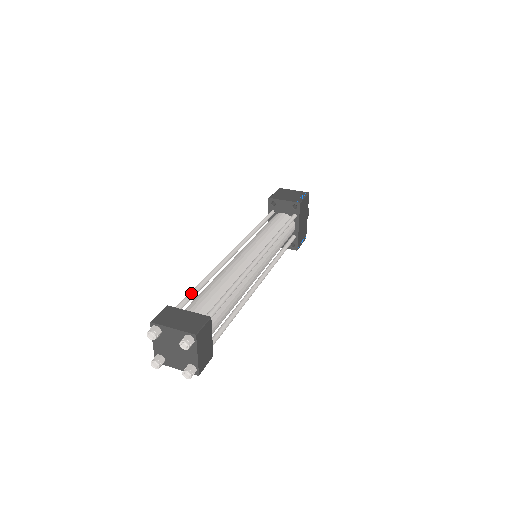
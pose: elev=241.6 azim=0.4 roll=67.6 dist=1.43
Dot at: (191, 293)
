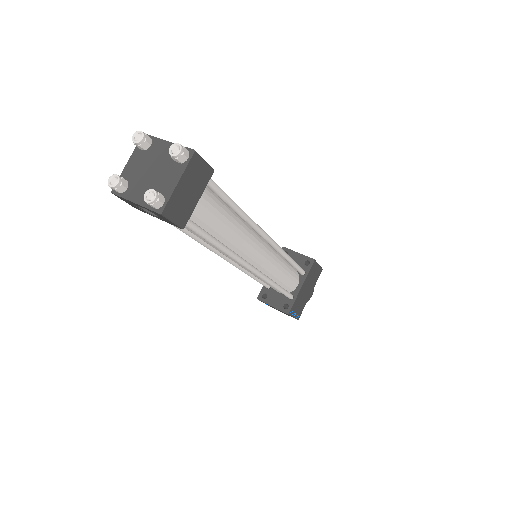
Dot at: occluded
